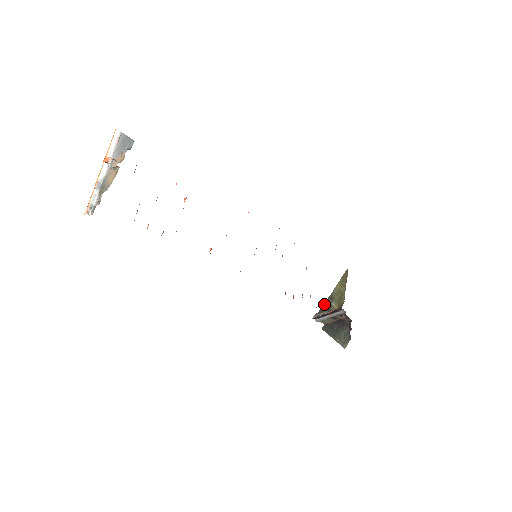
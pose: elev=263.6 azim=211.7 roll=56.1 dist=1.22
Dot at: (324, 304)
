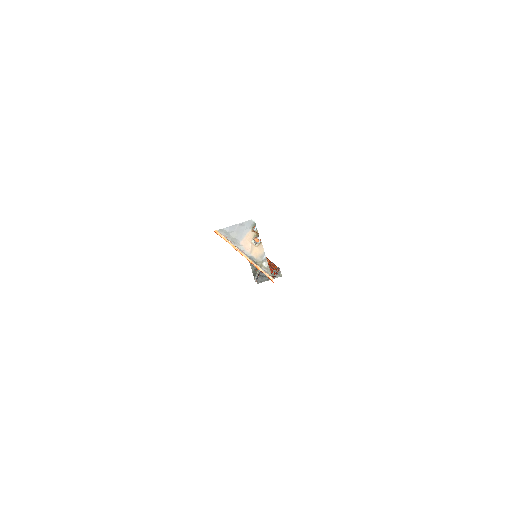
Dot at: (251, 268)
